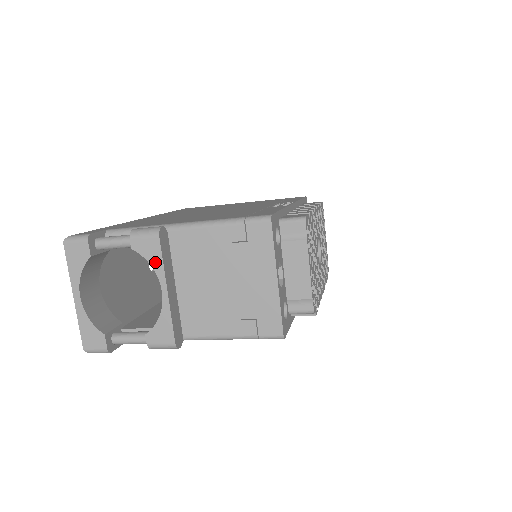
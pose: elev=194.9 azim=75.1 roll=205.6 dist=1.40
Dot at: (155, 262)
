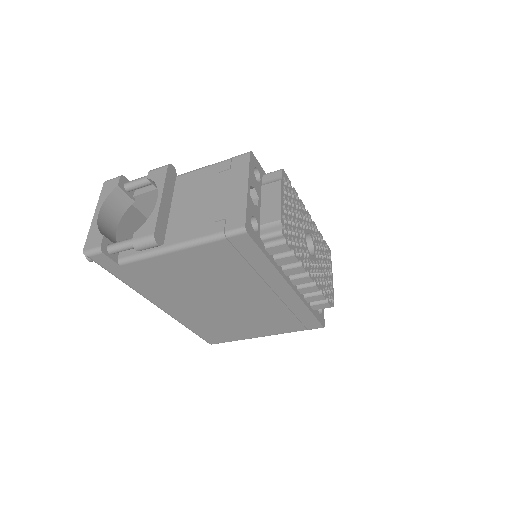
Dot at: (160, 182)
